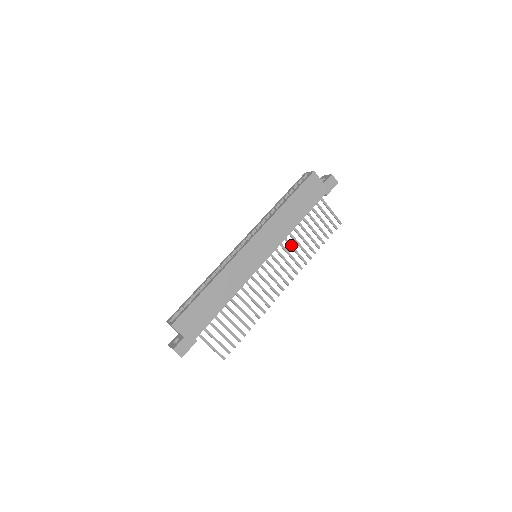
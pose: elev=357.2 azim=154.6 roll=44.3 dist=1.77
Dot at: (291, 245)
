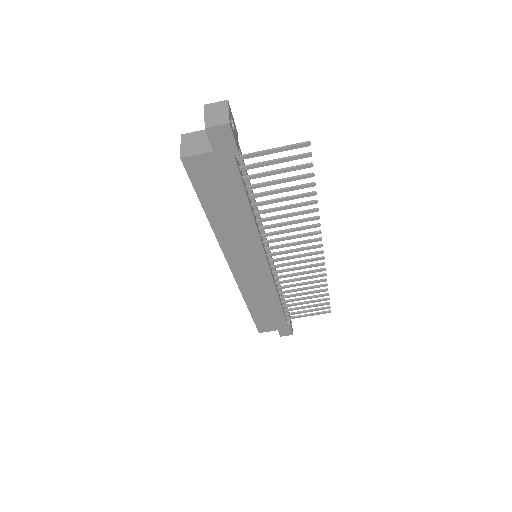
Dot at: (275, 226)
